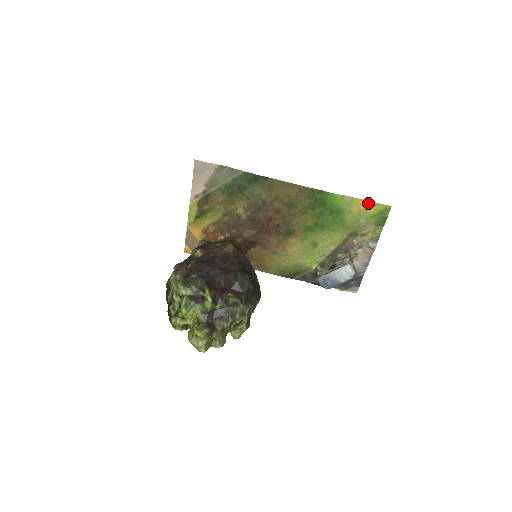
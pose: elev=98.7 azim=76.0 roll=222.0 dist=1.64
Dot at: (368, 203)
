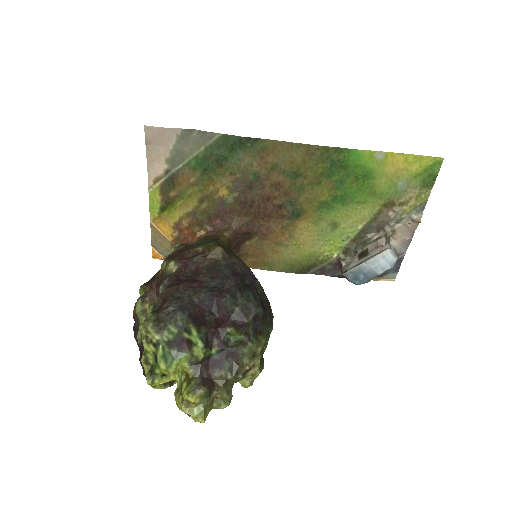
Dot at: (409, 157)
